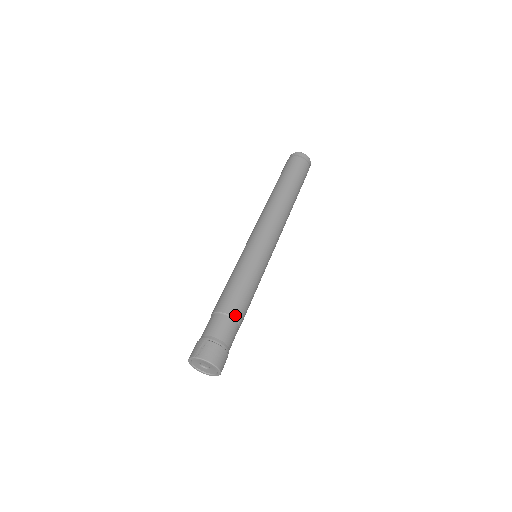
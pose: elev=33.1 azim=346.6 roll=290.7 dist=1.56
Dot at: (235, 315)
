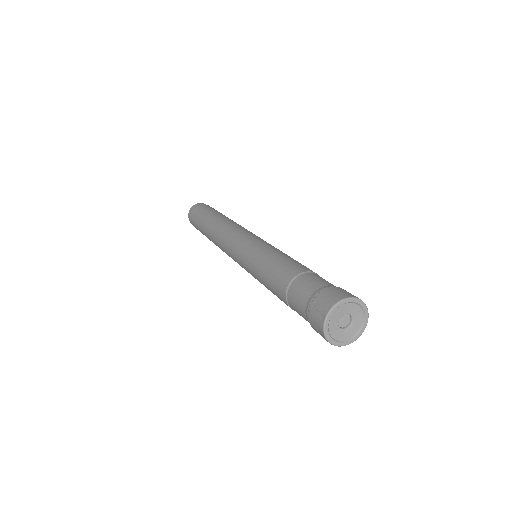
Dot at: (300, 271)
